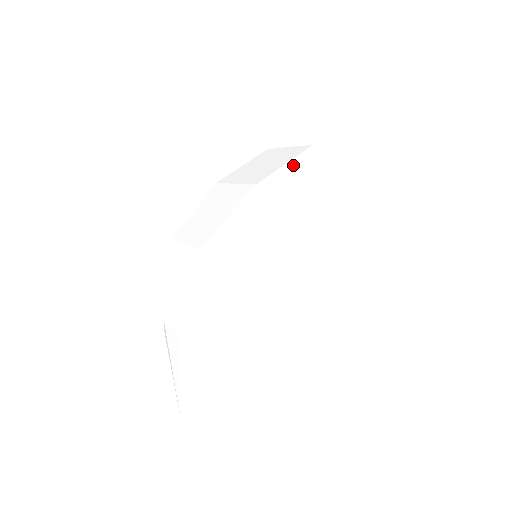
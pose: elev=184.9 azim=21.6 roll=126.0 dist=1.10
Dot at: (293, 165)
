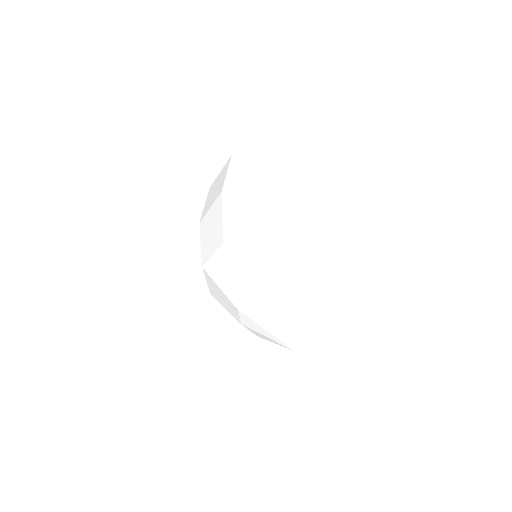
Dot at: (206, 201)
